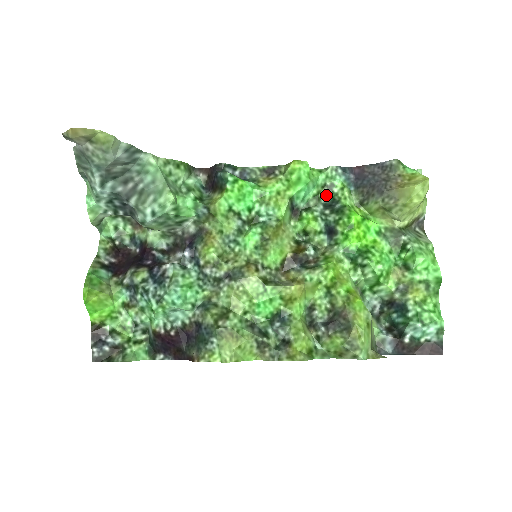
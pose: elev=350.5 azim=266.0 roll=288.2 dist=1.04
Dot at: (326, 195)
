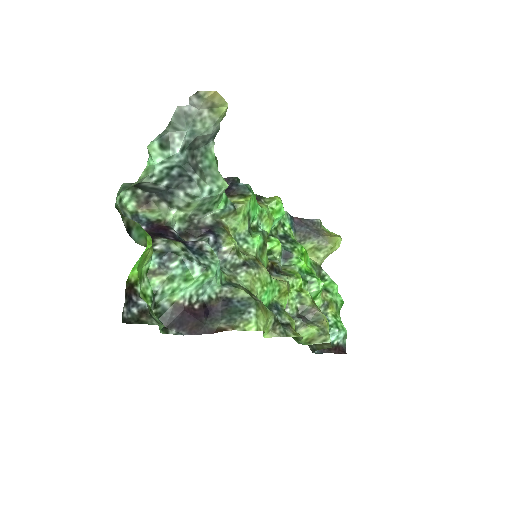
Dot at: (280, 230)
